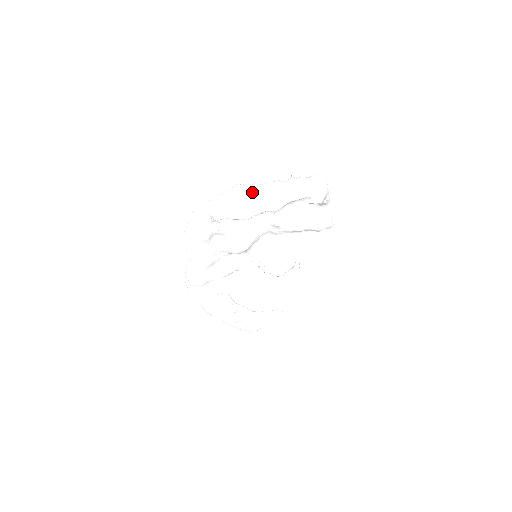
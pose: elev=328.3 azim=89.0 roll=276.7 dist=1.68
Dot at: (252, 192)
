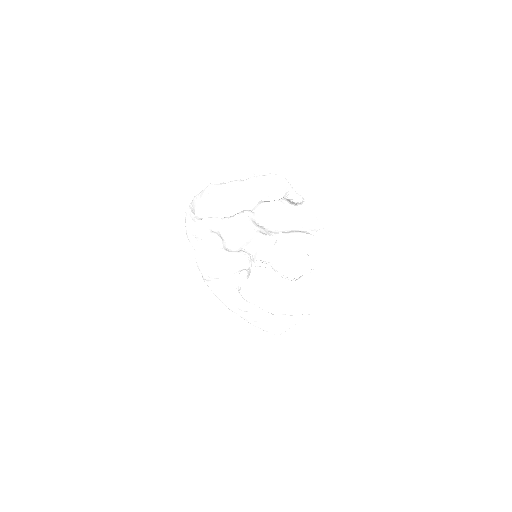
Dot at: (214, 190)
